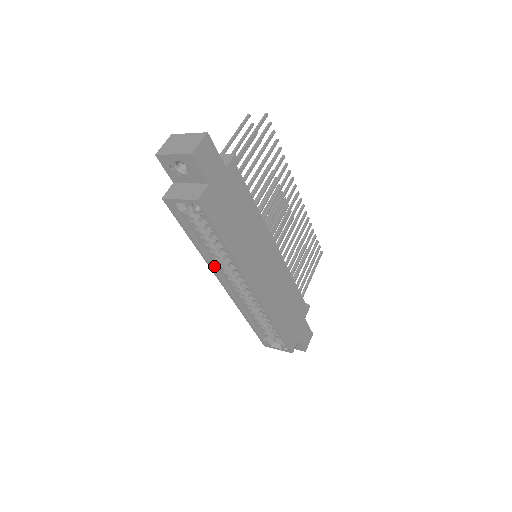
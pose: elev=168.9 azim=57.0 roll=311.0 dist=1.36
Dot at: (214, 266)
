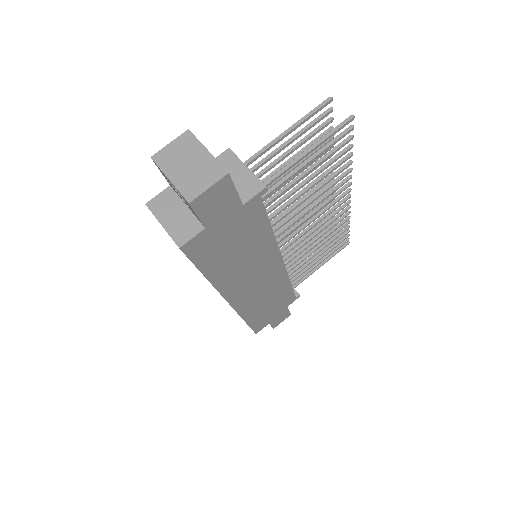
Dot at: occluded
